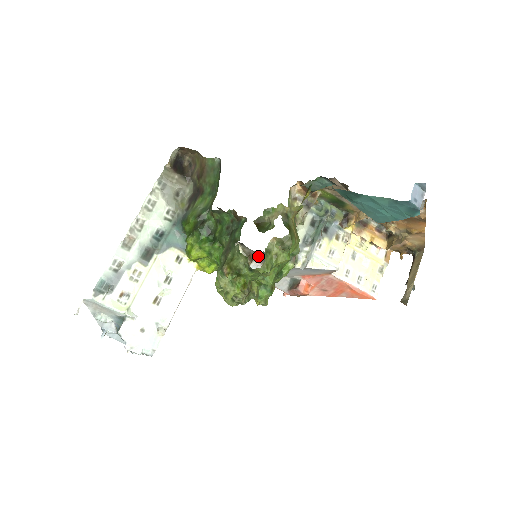
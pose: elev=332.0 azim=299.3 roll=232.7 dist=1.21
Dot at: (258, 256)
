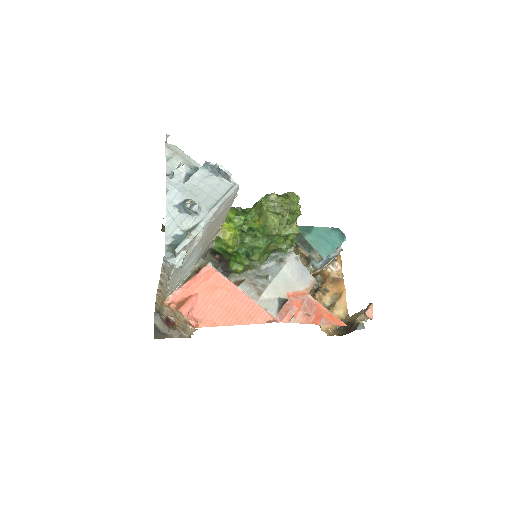
Dot at: (247, 278)
